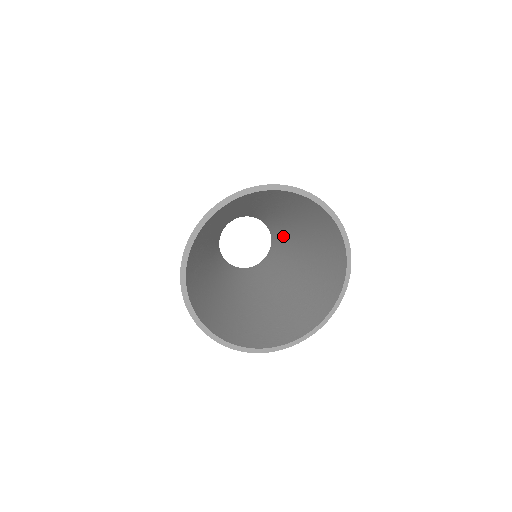
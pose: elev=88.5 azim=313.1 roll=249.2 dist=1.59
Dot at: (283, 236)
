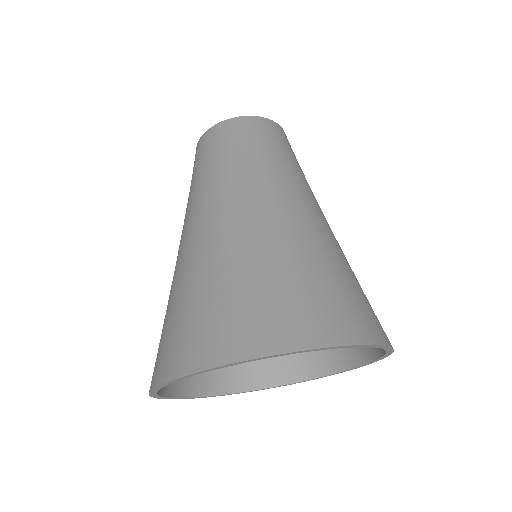
Dot at: occluded
